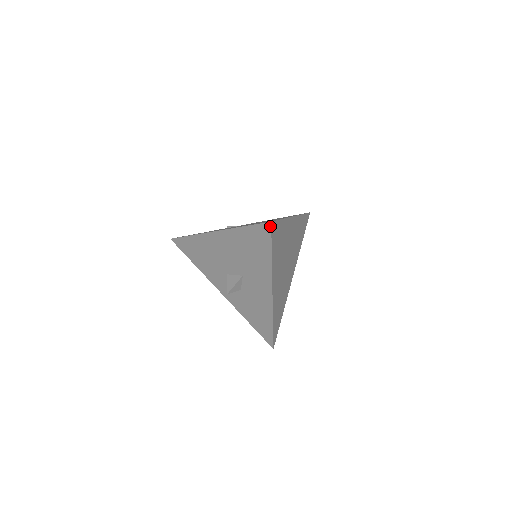
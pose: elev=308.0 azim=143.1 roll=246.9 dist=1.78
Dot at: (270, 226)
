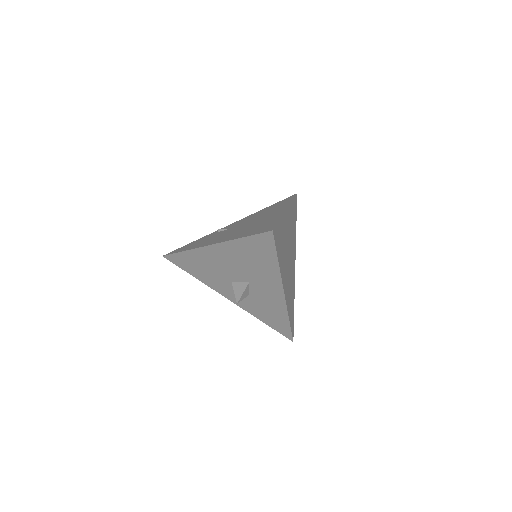
Dot at: (272, 235)
